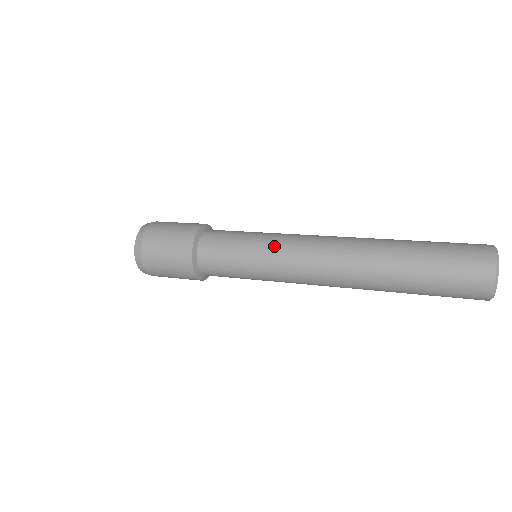
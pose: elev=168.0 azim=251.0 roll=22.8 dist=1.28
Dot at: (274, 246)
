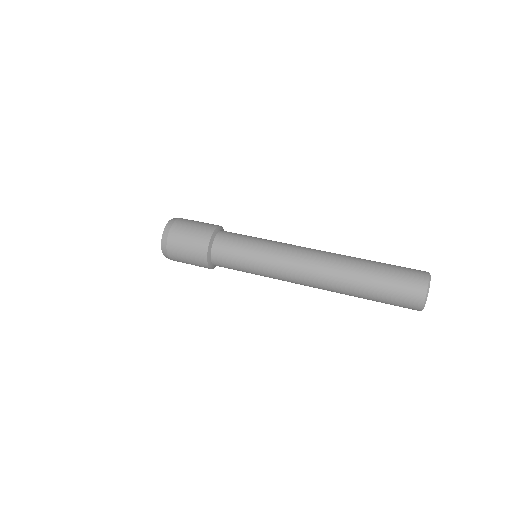
Dot at: (271, 256)
